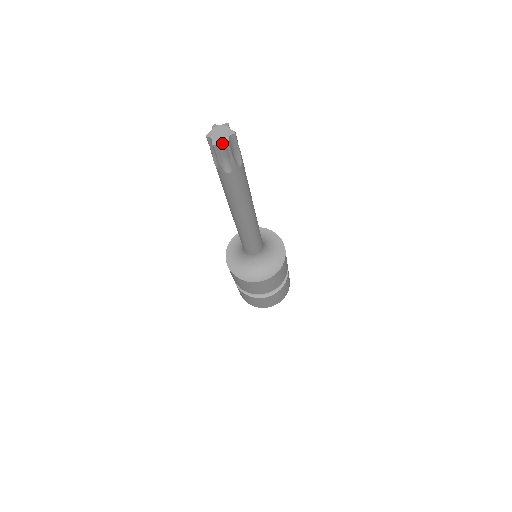
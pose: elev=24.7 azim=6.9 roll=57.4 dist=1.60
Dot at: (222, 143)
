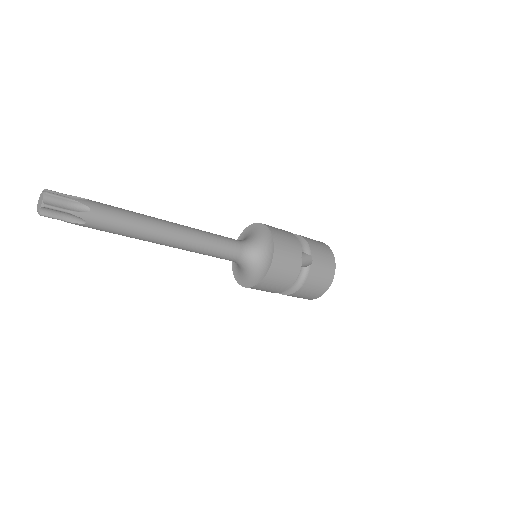
Dot at: (40, 211)
